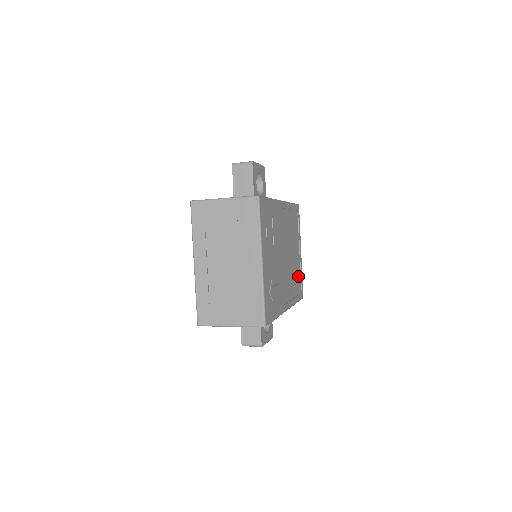
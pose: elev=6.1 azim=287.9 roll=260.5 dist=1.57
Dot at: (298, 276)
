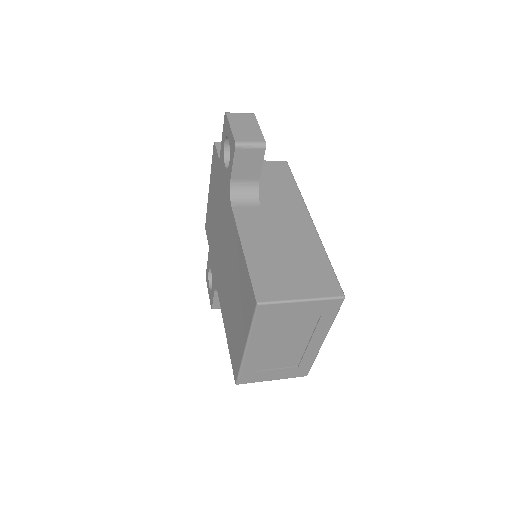
Dot at: occluded
